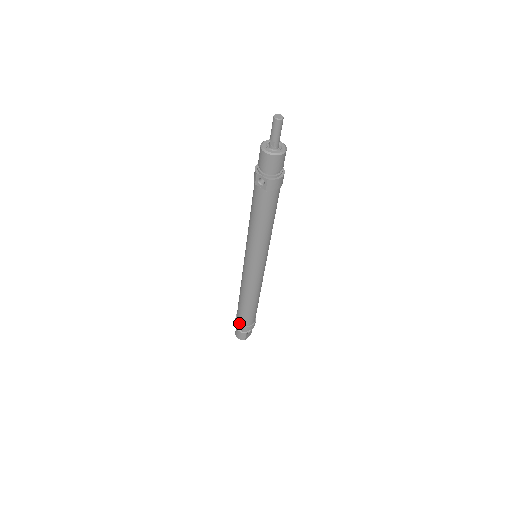
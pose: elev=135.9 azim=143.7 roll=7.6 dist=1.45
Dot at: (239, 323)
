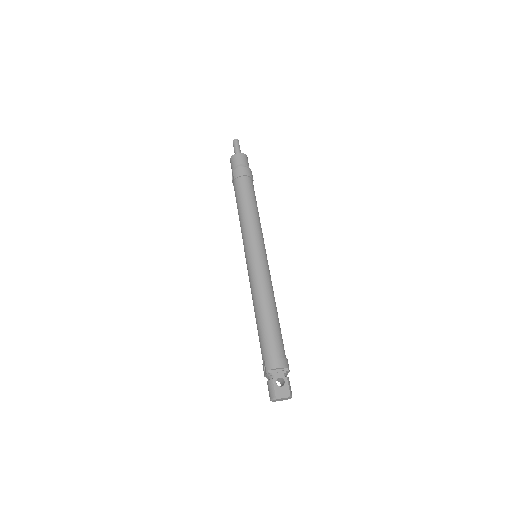
Dot at: (263, 363)
